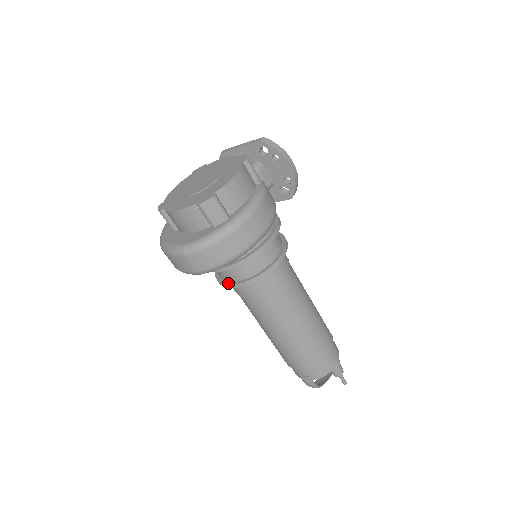
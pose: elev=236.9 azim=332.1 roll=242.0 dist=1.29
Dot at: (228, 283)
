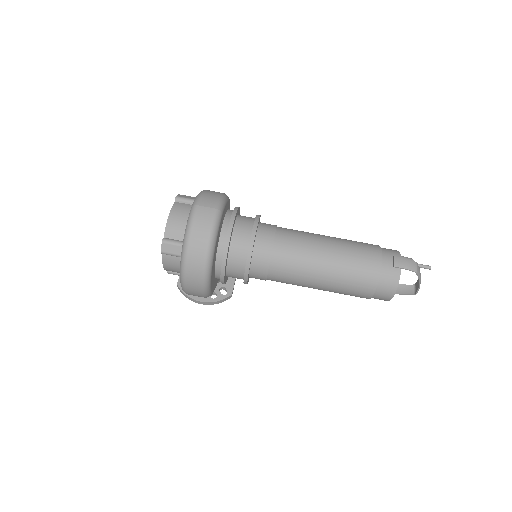
Dot at: (251, 235)
